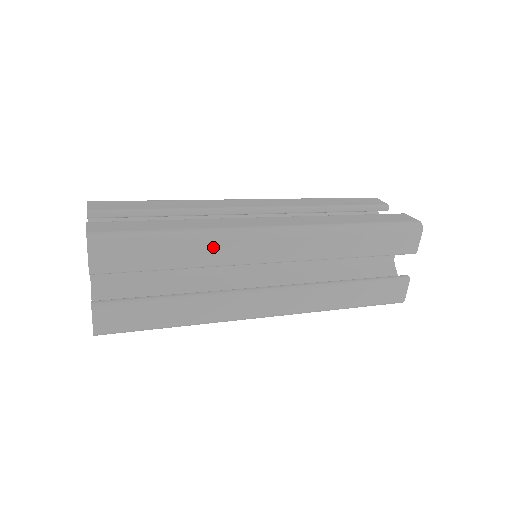
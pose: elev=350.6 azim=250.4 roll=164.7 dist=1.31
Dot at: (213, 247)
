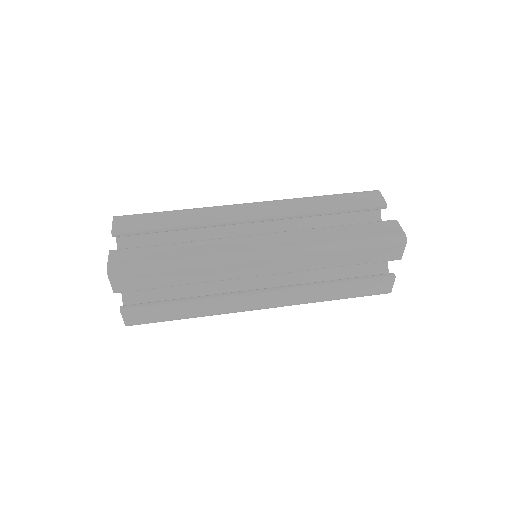
Dot at: (208, 270)
